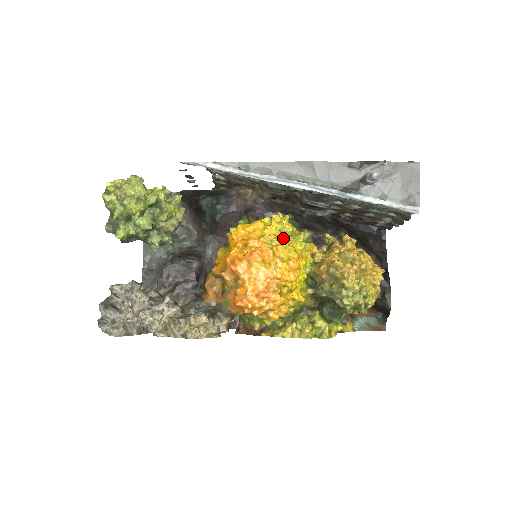
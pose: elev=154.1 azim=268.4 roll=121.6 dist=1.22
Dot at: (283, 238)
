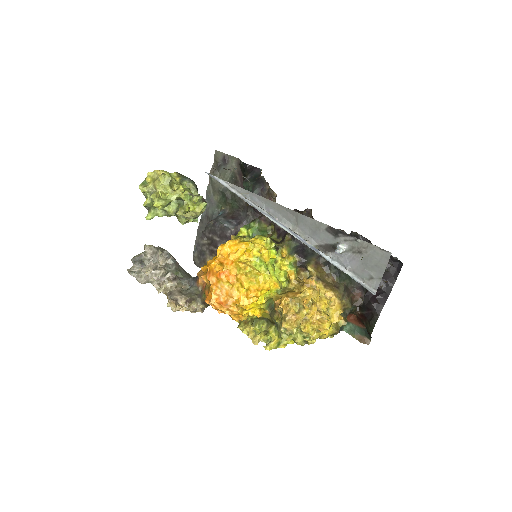
Dot at: (251, 269)
